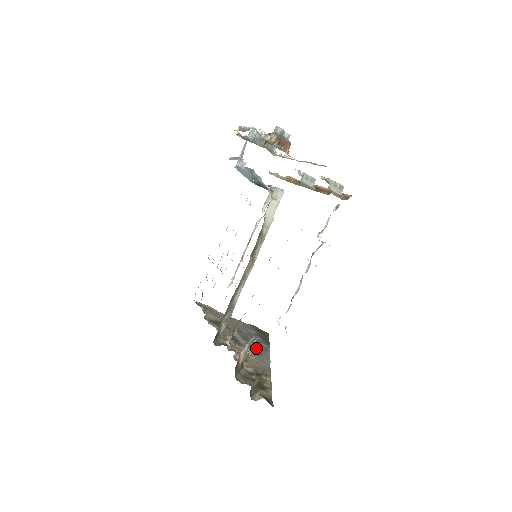
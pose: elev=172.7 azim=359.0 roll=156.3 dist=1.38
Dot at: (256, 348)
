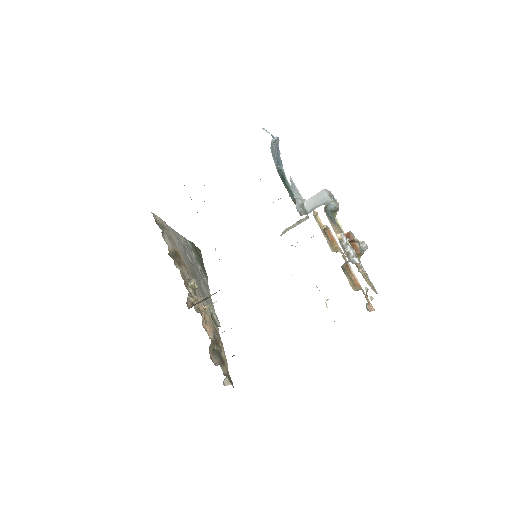
Dot at: (203, 289)
